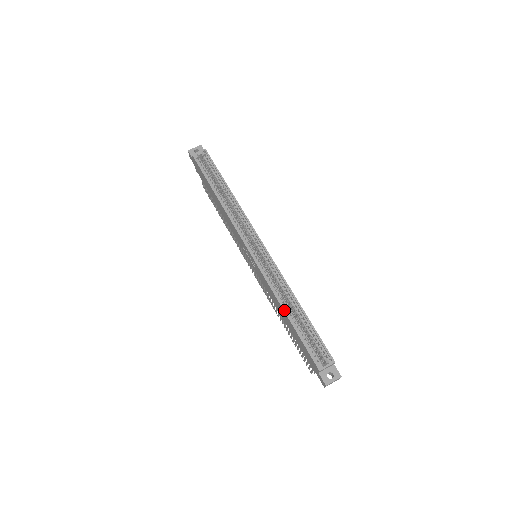
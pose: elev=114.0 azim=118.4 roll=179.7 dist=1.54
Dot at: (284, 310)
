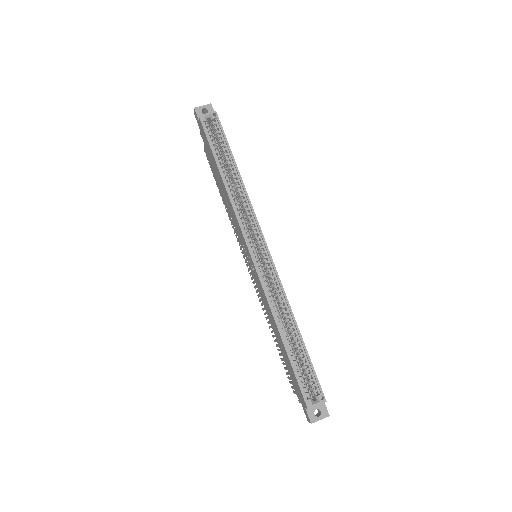
Dot at: (280, 332)
